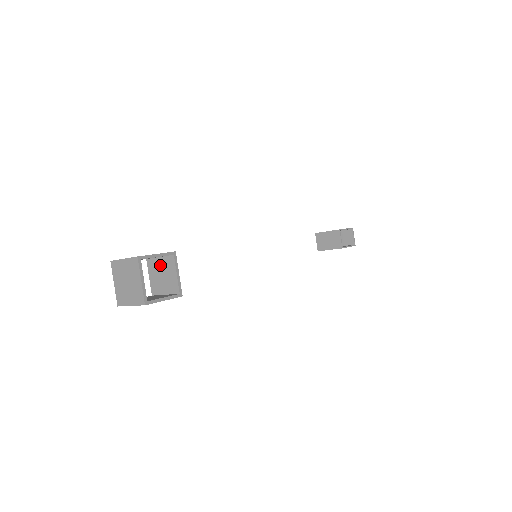
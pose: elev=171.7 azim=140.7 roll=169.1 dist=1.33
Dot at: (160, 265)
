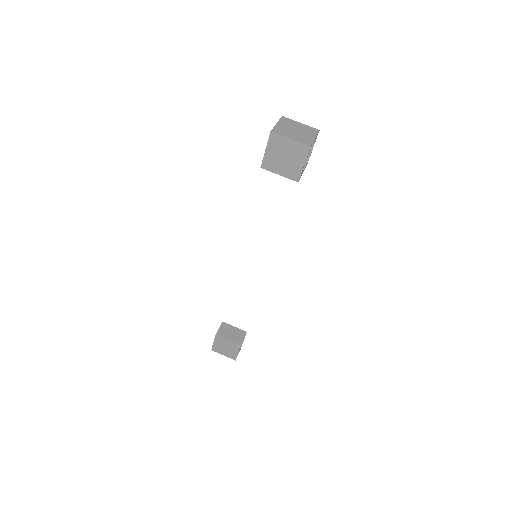
Dot at: occluded
